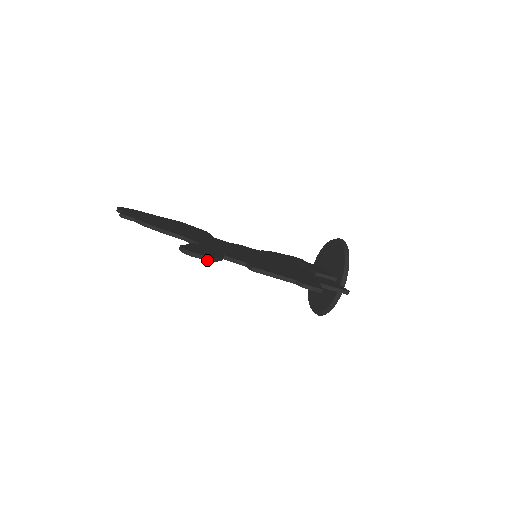
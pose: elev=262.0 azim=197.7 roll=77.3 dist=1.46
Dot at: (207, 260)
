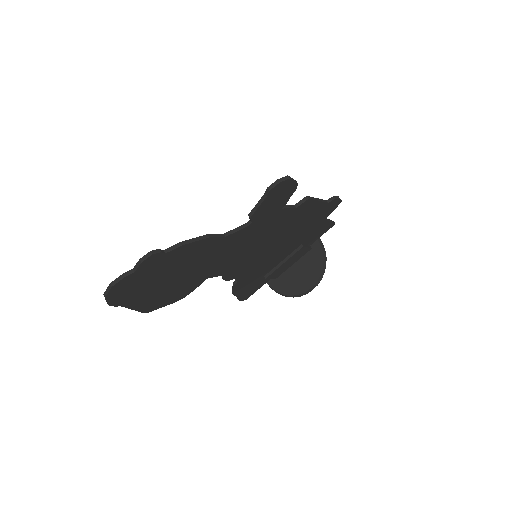
Dot at: (296, 182)
